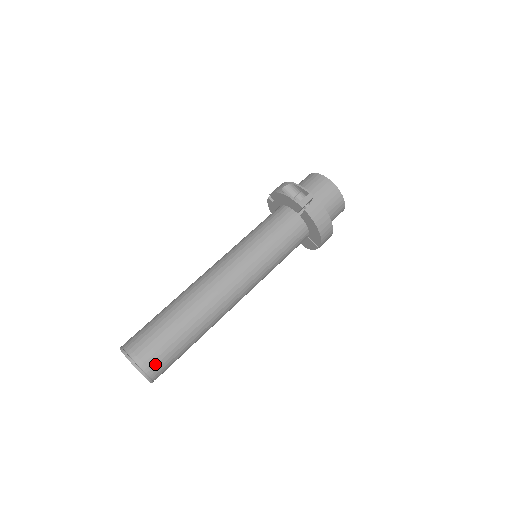
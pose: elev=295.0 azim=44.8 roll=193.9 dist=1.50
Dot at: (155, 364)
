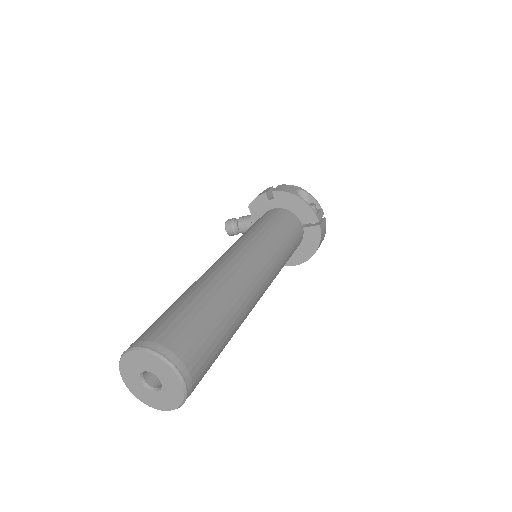
Dot at: (197, 381)
